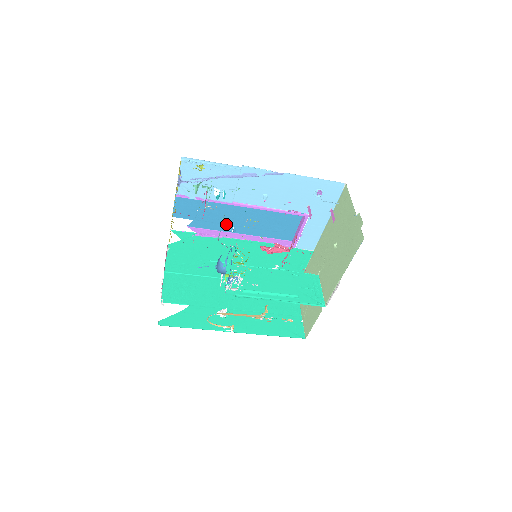
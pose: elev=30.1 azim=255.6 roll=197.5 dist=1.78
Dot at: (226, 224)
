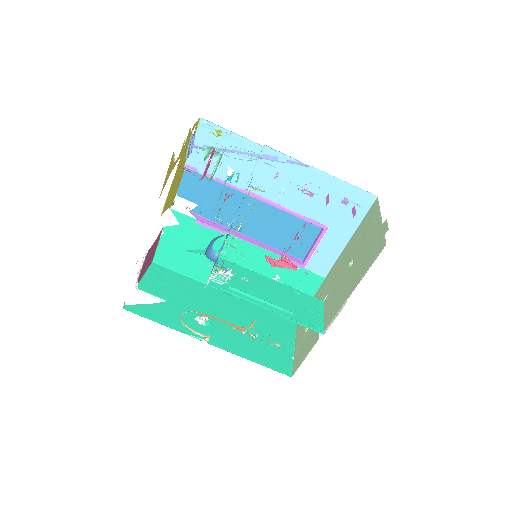
Dot at: occluded
